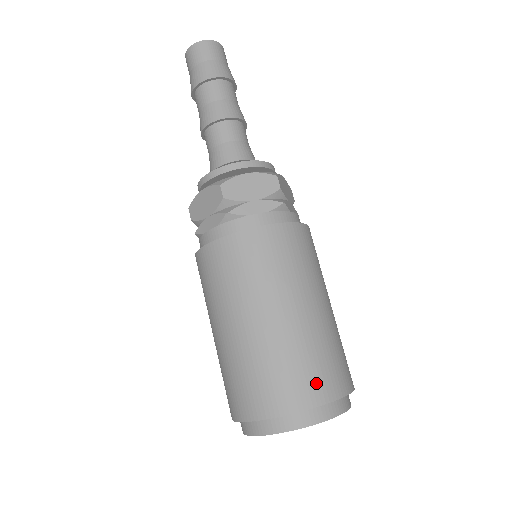
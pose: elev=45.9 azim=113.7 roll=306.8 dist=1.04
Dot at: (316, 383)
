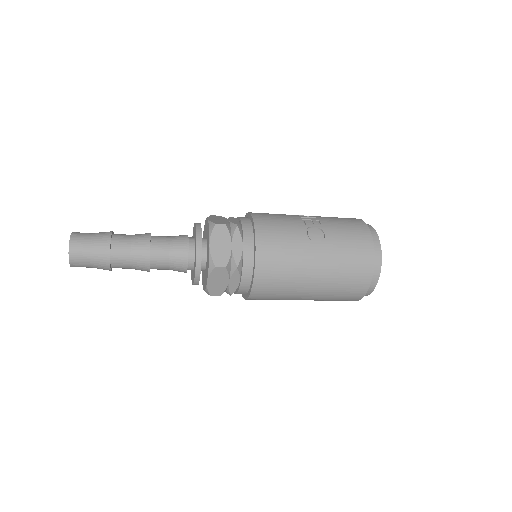
Dot at: (357, 286)
